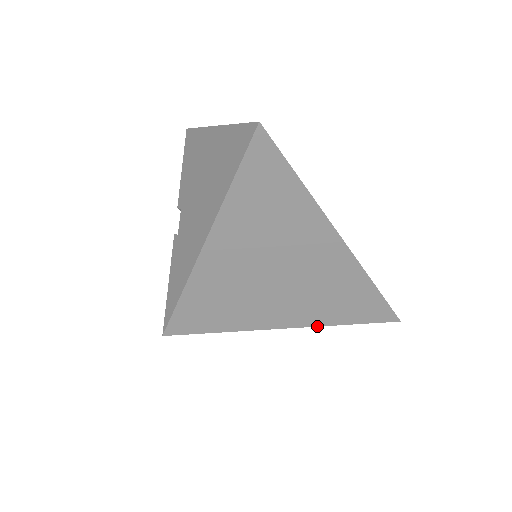
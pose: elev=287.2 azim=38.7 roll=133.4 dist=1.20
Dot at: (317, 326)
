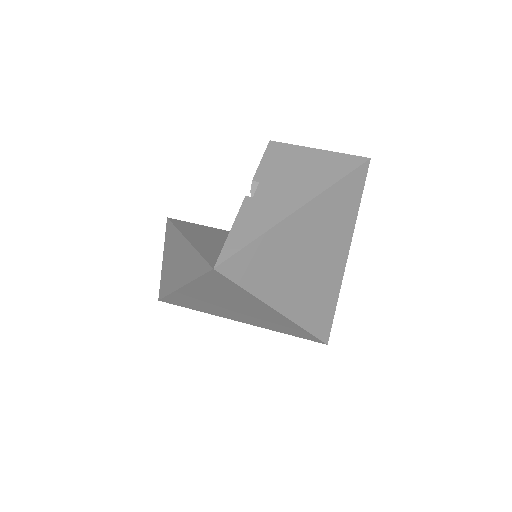
Dot at: (295, 323)
